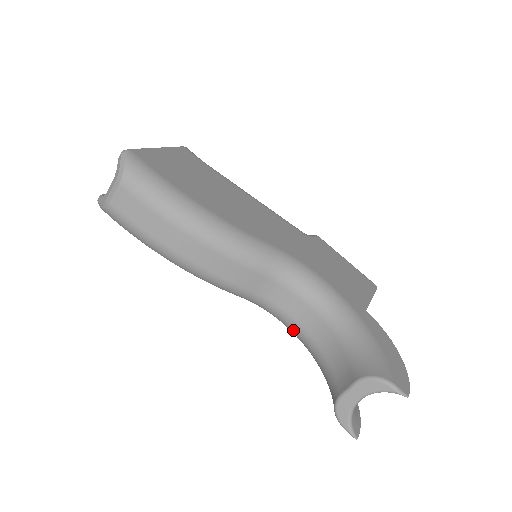
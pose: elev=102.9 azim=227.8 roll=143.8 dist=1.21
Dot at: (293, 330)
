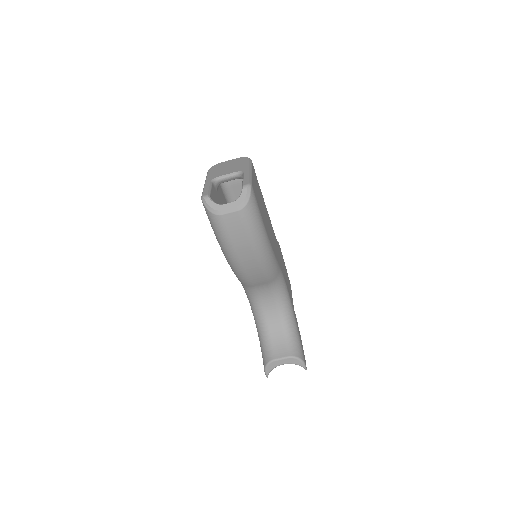
Dot at: (256, 308)
